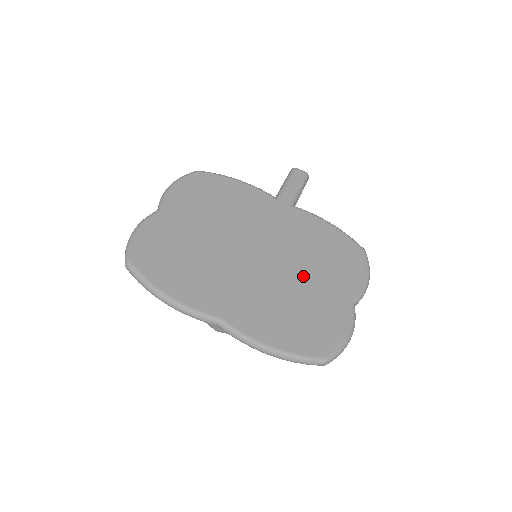
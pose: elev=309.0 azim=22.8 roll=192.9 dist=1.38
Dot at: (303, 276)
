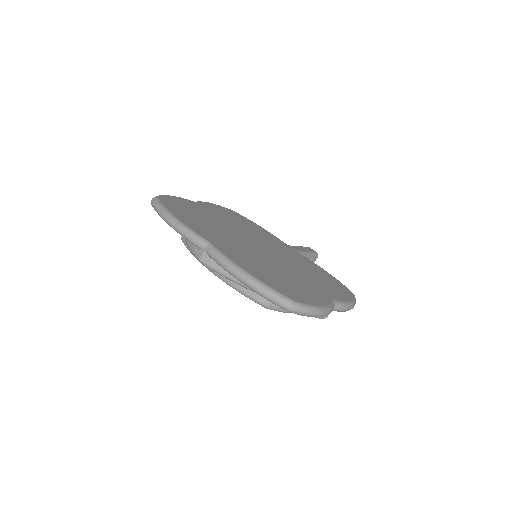
Dot at: (293, 271)
